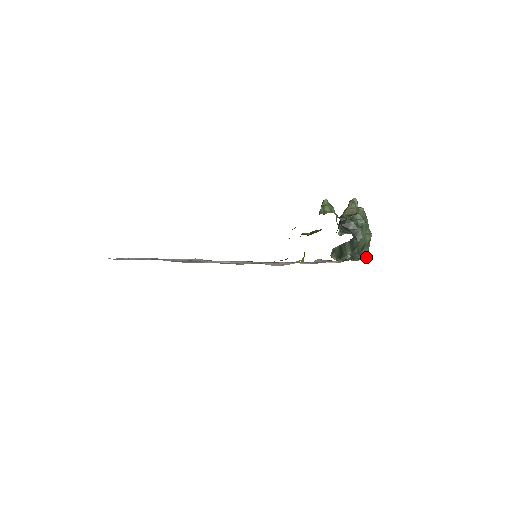
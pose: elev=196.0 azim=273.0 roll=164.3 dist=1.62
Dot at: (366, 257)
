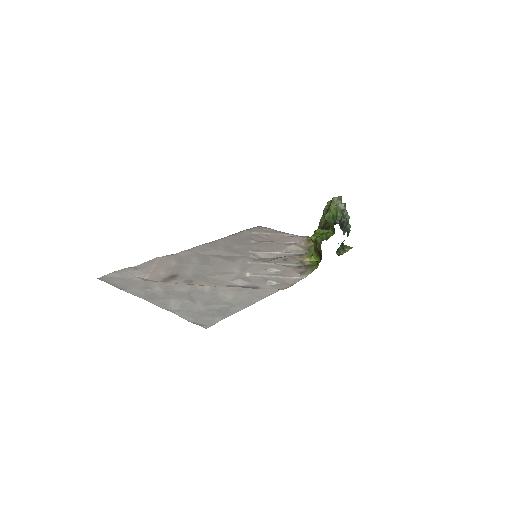
Dot at: occluded
